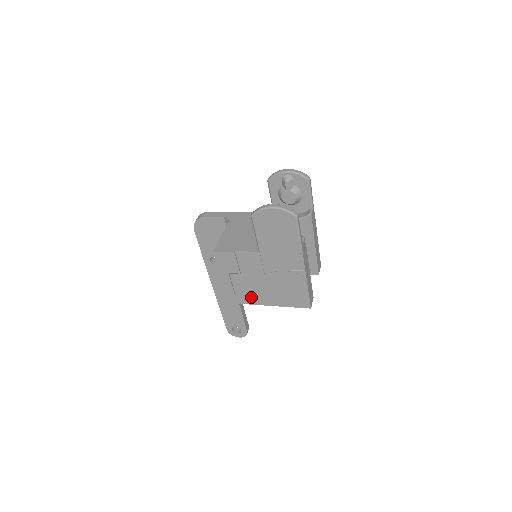
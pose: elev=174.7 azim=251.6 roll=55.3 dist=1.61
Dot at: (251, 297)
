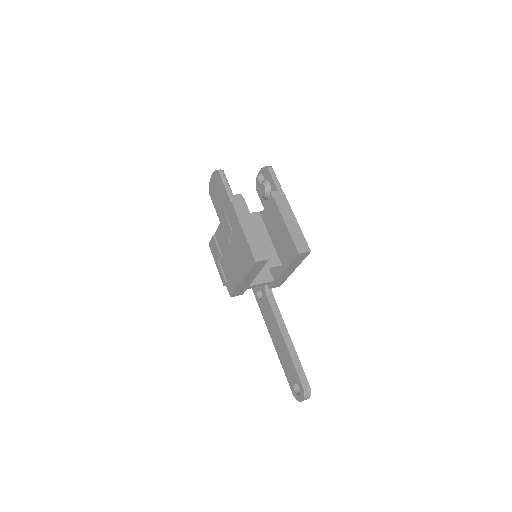
Dot at: (233, 280)
